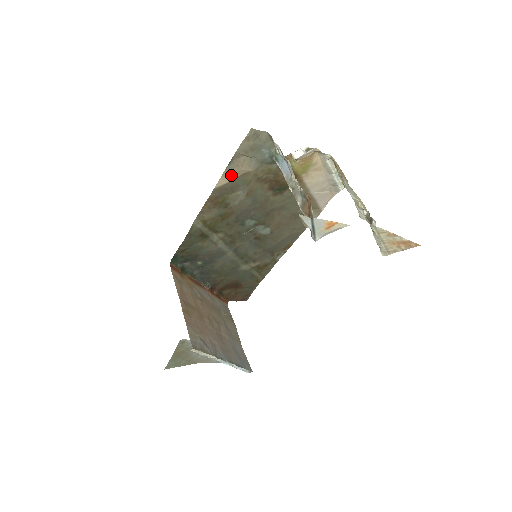
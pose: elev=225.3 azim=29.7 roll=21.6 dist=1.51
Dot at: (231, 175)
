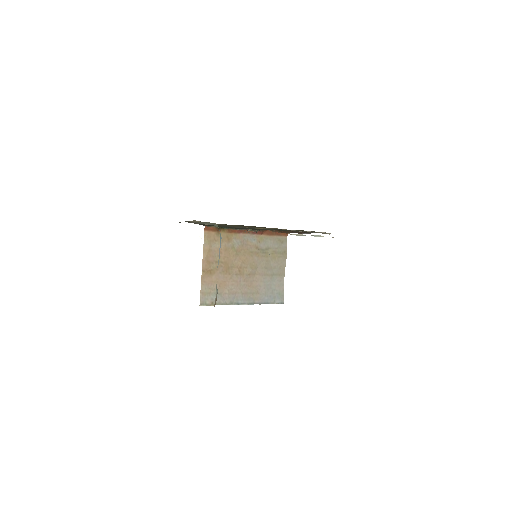
Dot at: (196, 223)
